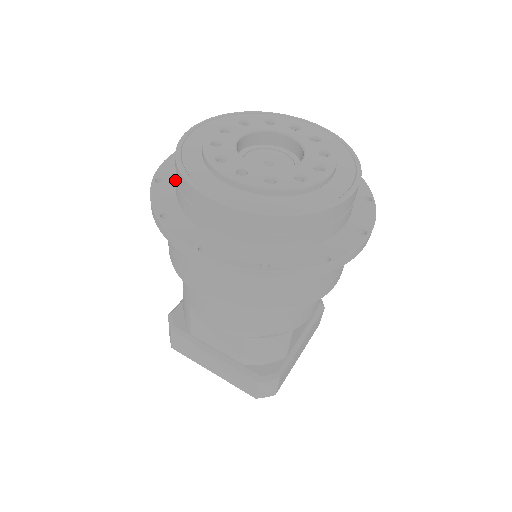
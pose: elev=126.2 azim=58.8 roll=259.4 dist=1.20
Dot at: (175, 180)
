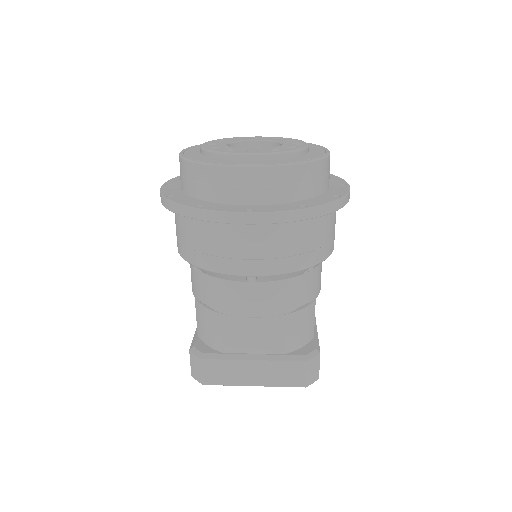
Dot at: (190, 185)
